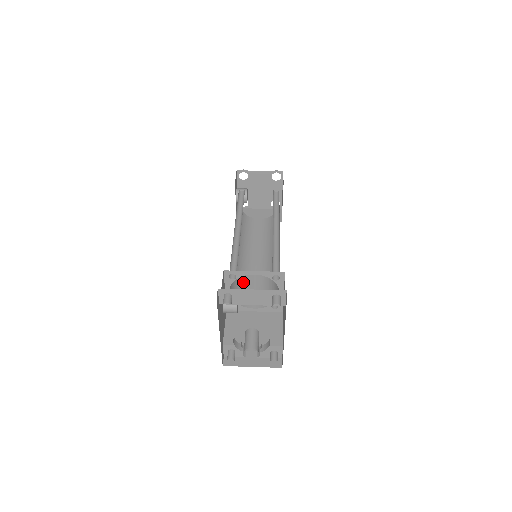
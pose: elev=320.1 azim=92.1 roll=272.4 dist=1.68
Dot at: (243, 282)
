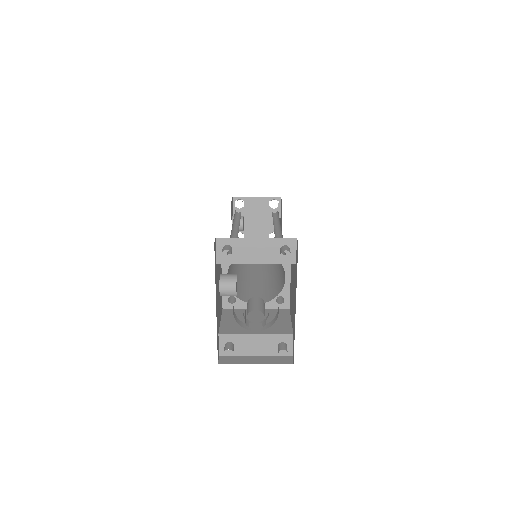
Dot at: (242, 284)
